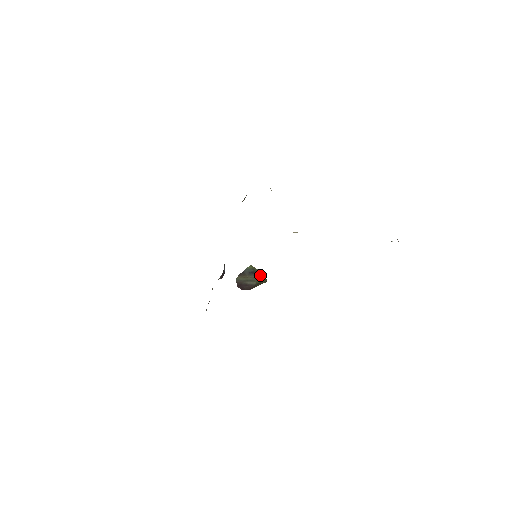
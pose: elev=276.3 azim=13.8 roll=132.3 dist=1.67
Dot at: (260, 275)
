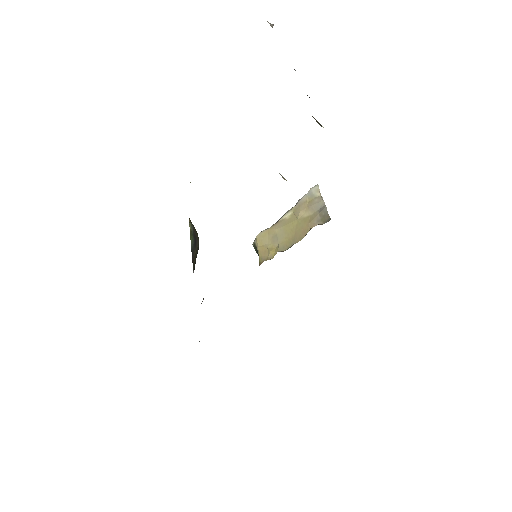
Dot at: (194, 229)
